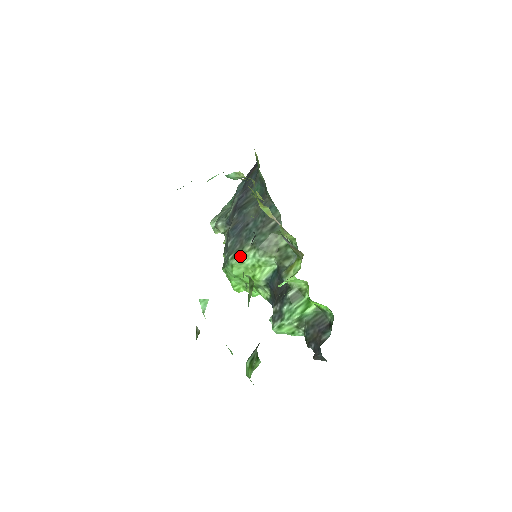
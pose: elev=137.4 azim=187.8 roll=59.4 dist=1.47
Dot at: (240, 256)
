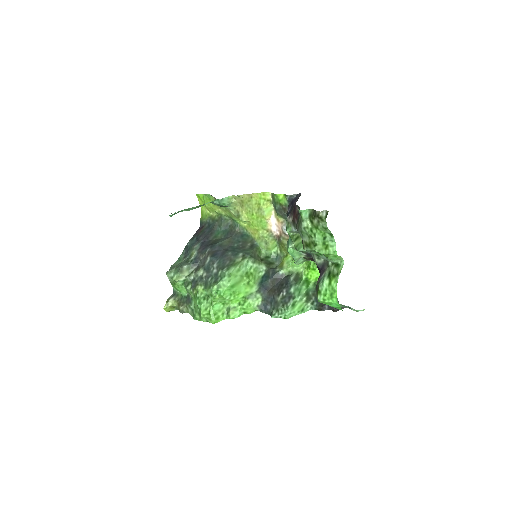
Dot at: (235, 265)
